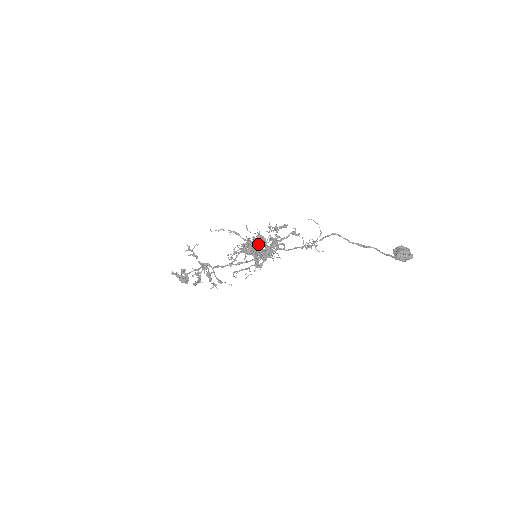
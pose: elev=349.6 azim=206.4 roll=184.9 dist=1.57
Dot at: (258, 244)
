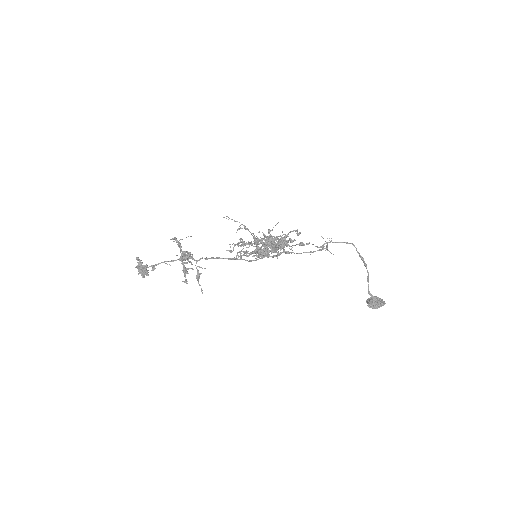
Dot at: (264, 245)
